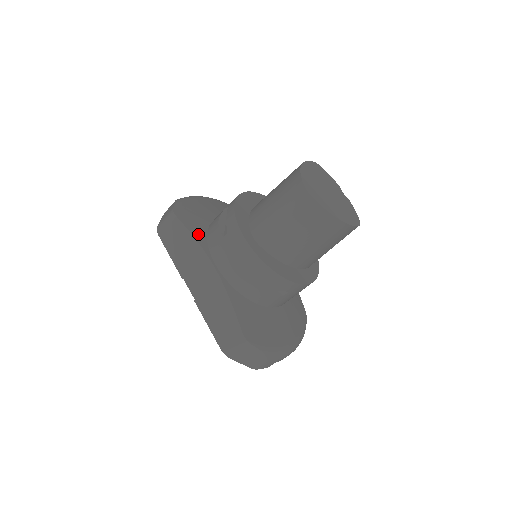
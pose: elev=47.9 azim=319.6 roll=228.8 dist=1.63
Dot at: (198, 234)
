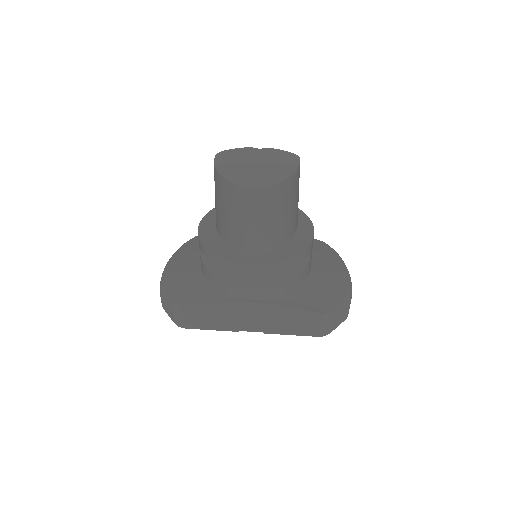
Dot at: (211, 297)
